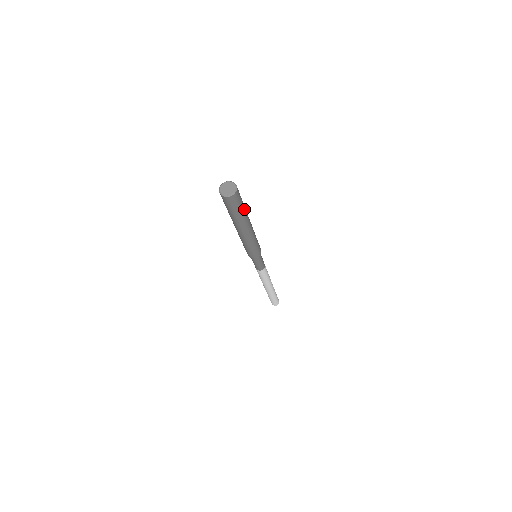
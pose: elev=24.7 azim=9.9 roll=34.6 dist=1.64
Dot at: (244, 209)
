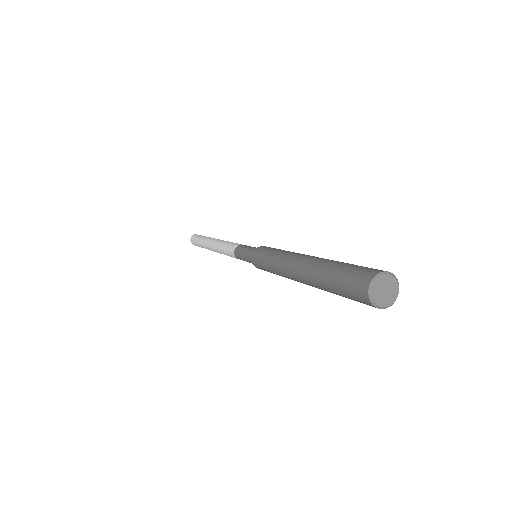
Dot at: occluded
